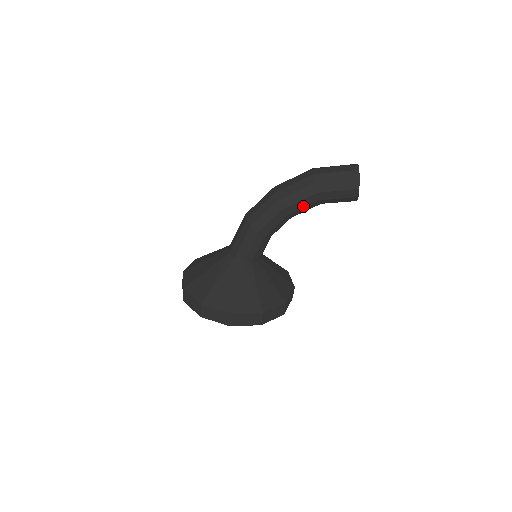
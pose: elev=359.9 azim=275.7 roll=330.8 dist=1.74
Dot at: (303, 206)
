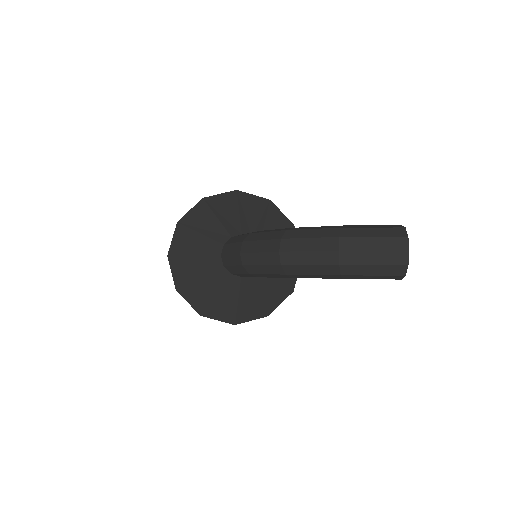
Dot at: occluded
